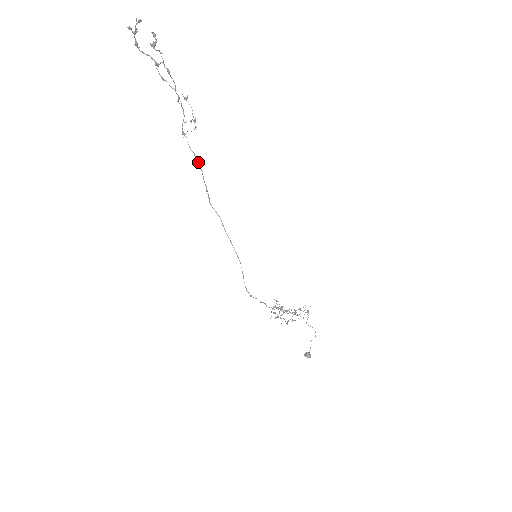
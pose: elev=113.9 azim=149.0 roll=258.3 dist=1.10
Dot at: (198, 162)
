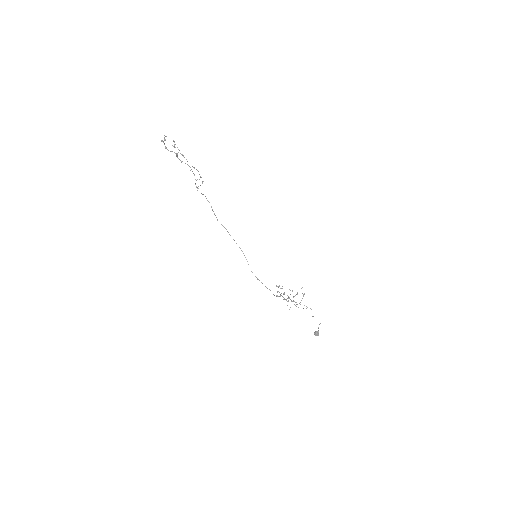
Dot at: occluded
